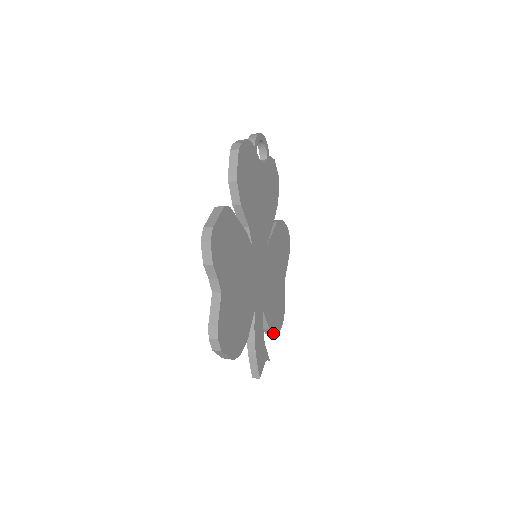
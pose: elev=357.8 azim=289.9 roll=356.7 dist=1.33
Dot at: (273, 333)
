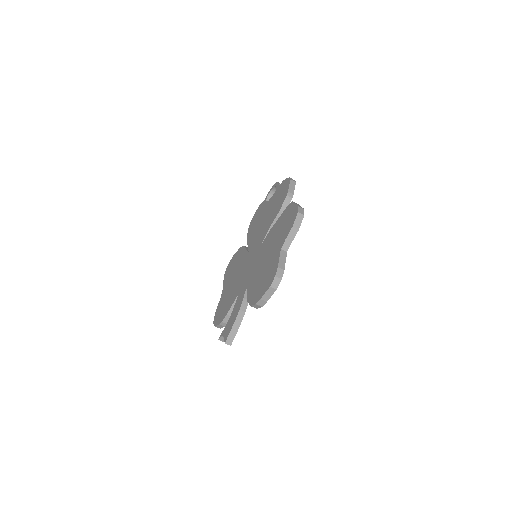
Dot at: occluded
